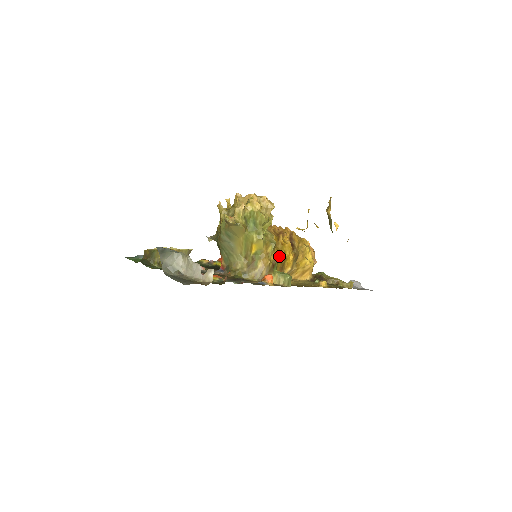
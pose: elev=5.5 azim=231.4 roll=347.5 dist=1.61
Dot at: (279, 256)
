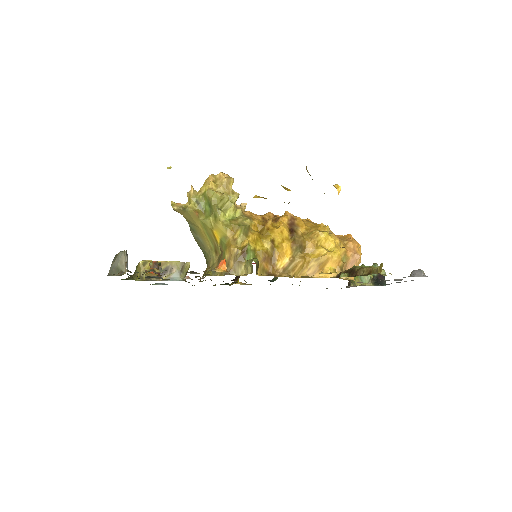
Dot at: (261, 243)
